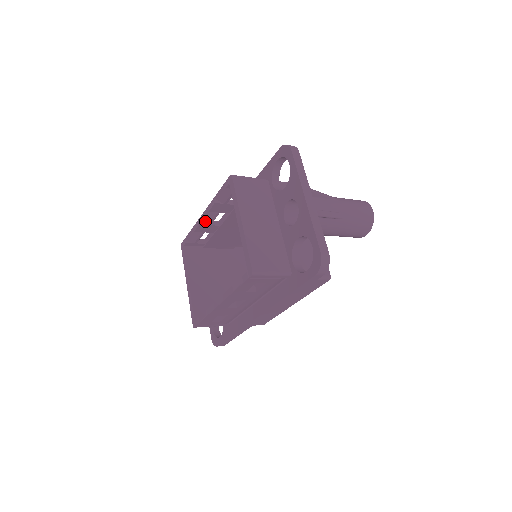
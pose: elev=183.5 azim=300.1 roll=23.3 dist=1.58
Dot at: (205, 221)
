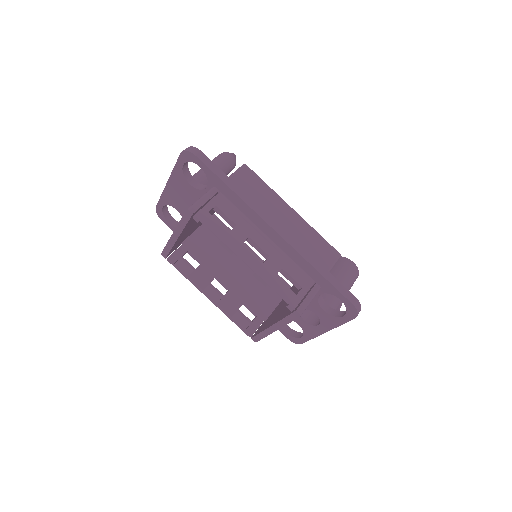
Dot at: (239, 253)
